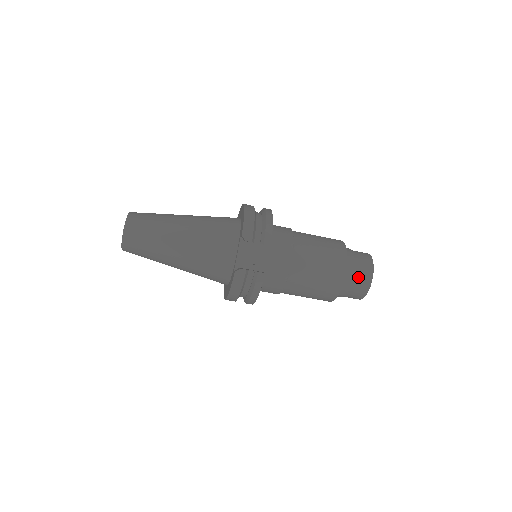
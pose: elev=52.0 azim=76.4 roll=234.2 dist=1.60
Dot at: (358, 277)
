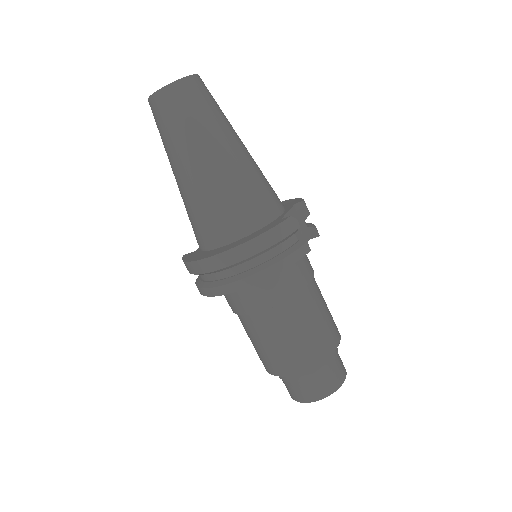
Dot at: (338, 362)
